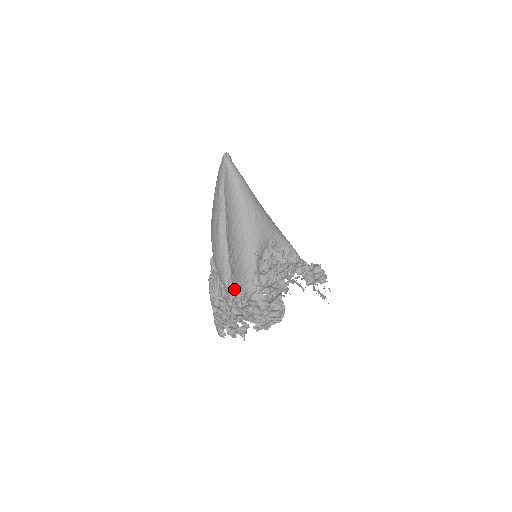
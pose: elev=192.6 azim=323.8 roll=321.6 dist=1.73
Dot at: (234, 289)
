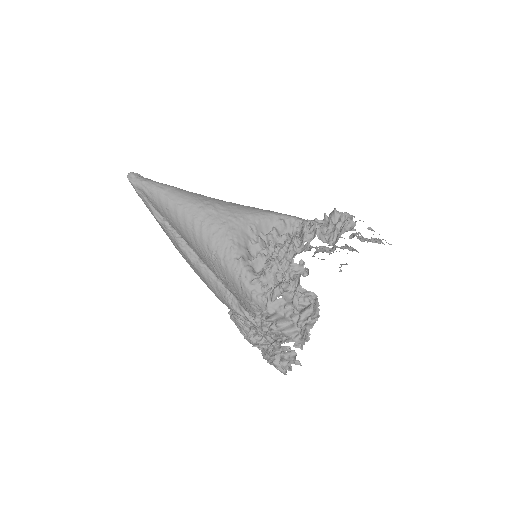
Dot at: (249, 314)
